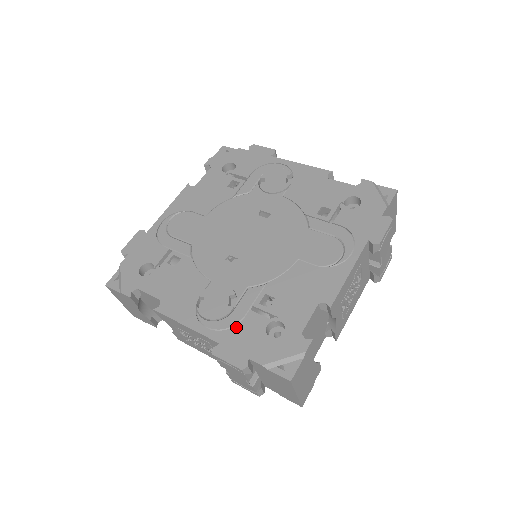
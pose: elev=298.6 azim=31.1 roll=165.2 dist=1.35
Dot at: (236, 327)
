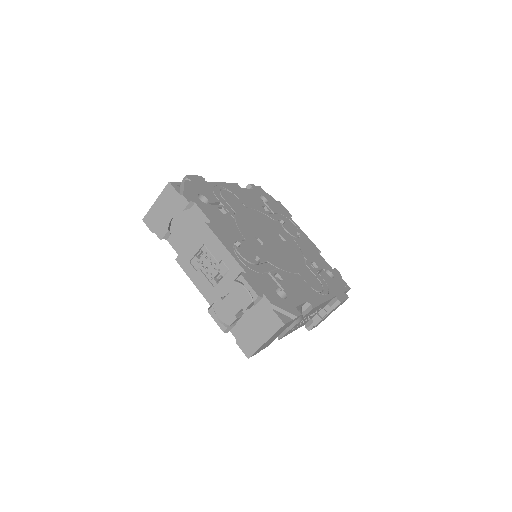
Dot at: (258, 274)
